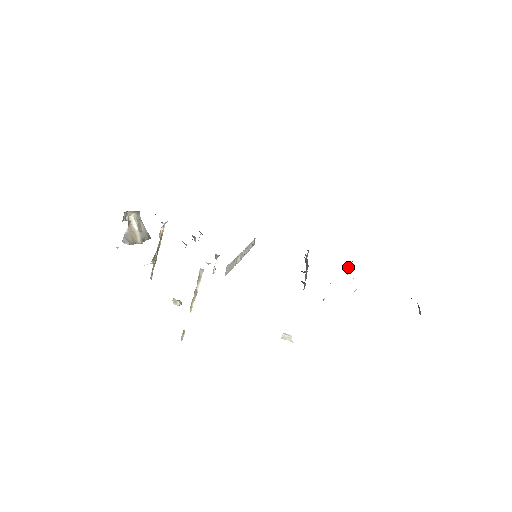
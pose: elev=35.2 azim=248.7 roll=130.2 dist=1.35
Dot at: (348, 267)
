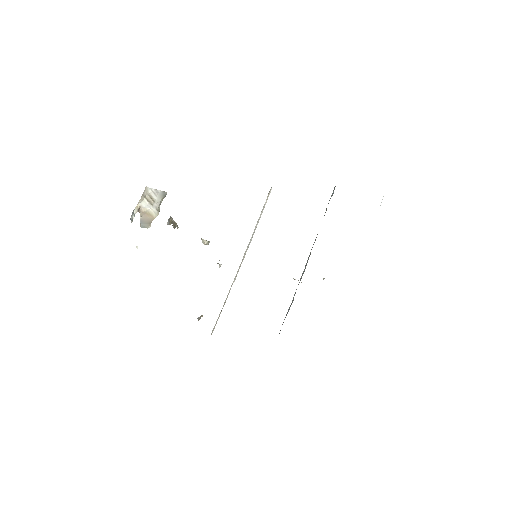
Dot at: occluded
